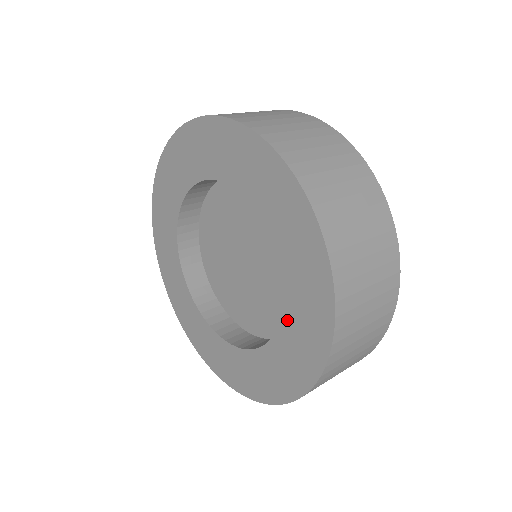
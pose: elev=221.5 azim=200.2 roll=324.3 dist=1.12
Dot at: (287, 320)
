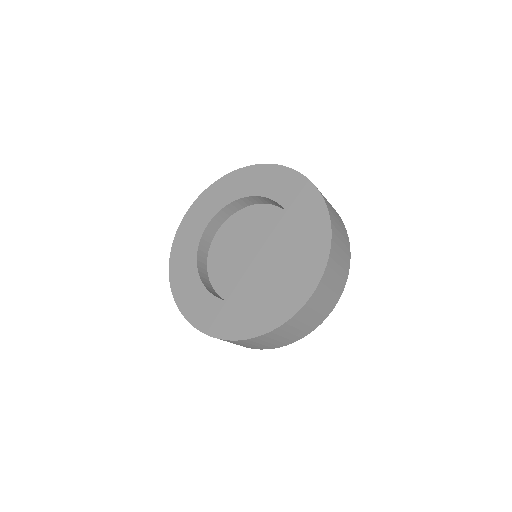
Dot at: (296, 257)
